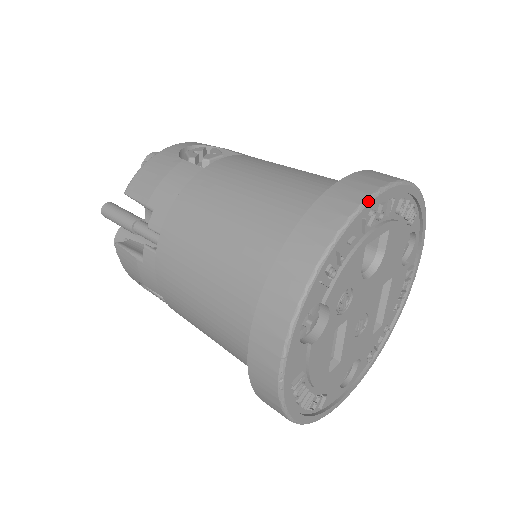
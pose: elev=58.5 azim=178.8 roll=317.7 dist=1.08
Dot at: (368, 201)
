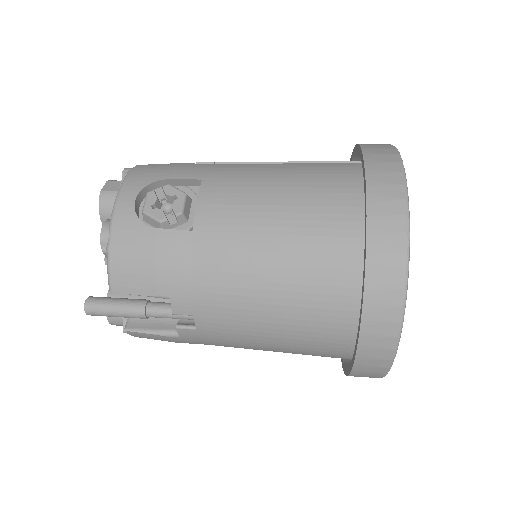
Dot at: (409, 224)
